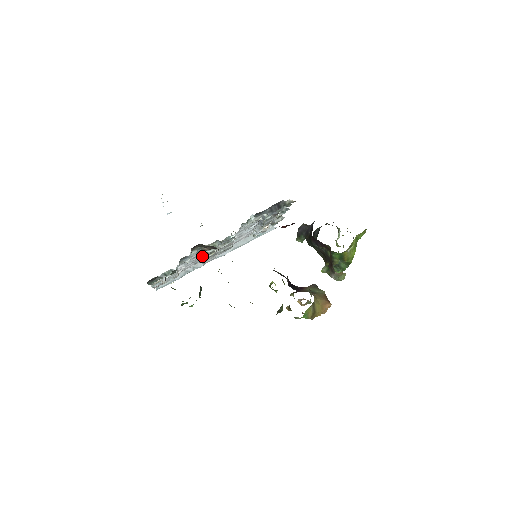
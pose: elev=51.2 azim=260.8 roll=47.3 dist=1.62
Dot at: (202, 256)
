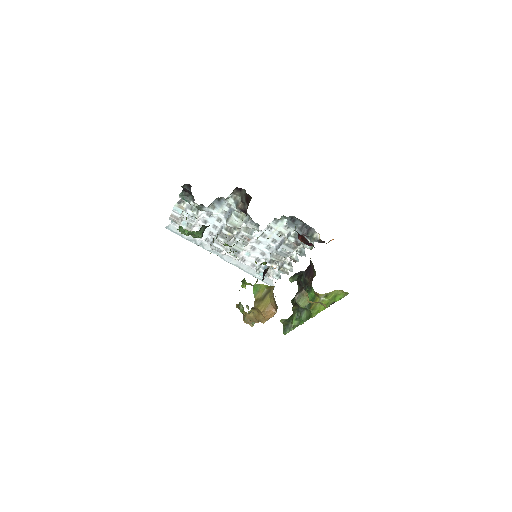
Dot at: (223, 227)
